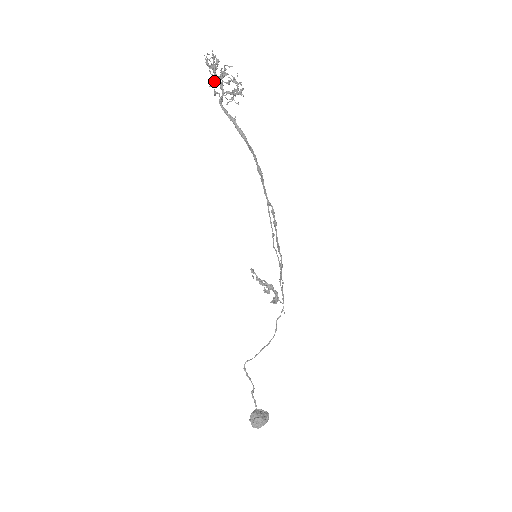
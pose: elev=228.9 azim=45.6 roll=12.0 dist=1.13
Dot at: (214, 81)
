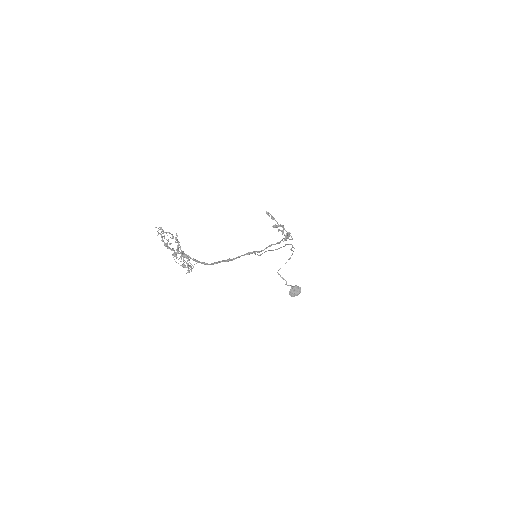
Dot at: occluded
